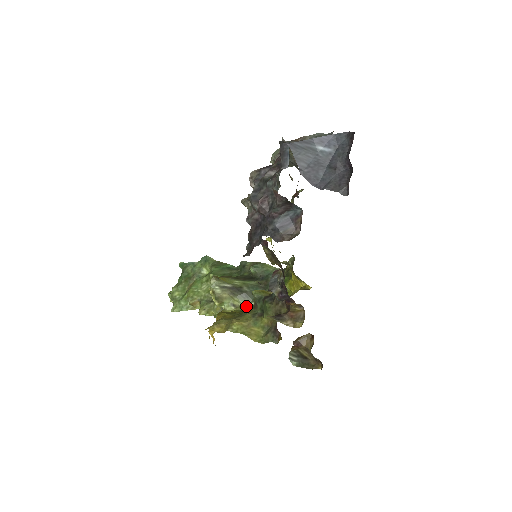
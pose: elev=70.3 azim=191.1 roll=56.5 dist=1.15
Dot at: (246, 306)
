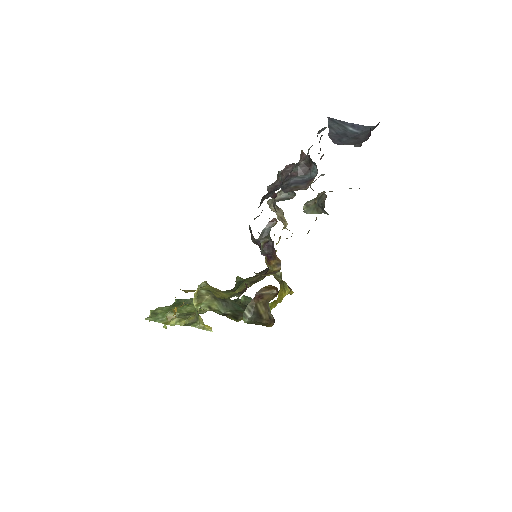
Dot at: (221, 312)
